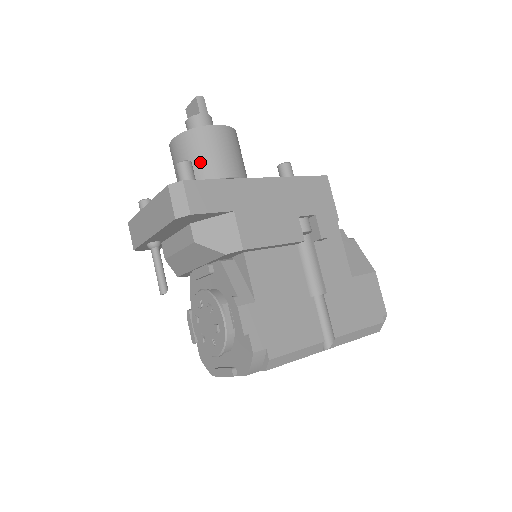
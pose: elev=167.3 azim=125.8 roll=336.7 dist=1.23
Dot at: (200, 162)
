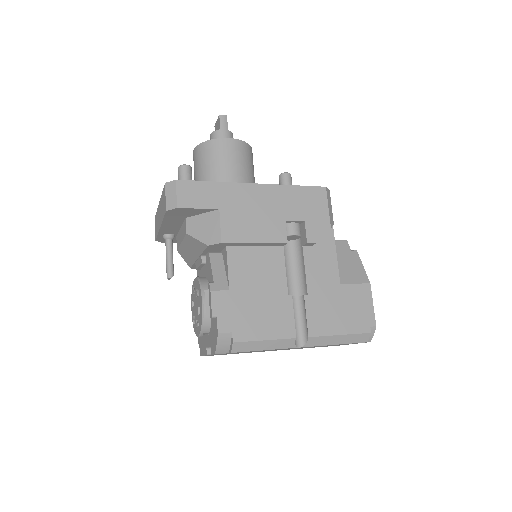
Dot at: (209, 169)
